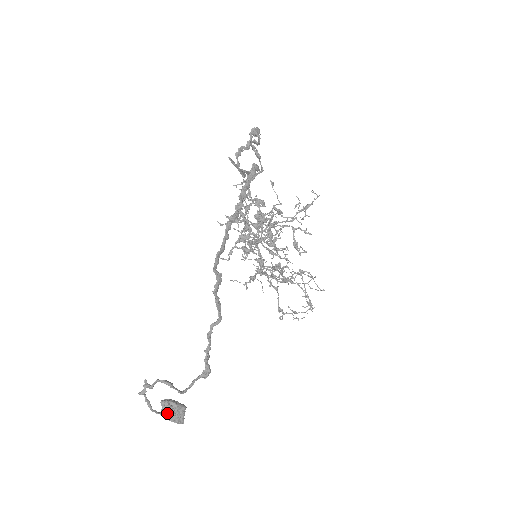
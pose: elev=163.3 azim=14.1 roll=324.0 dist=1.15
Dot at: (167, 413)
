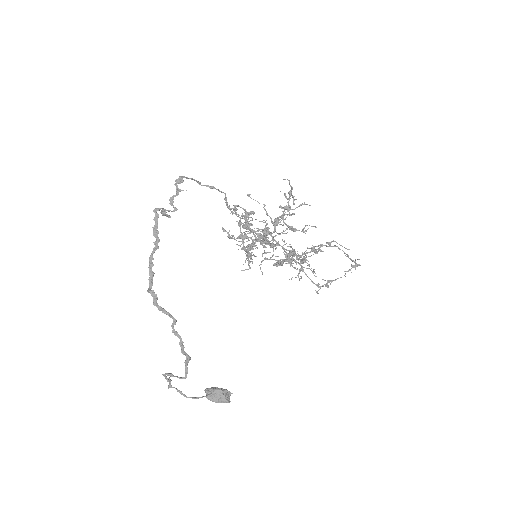
Dot at: (207, 397)
